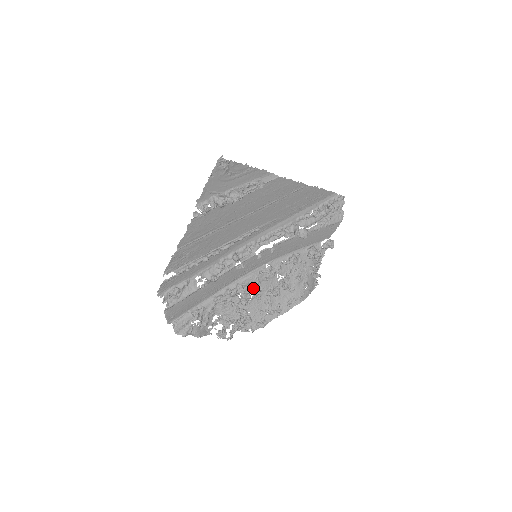
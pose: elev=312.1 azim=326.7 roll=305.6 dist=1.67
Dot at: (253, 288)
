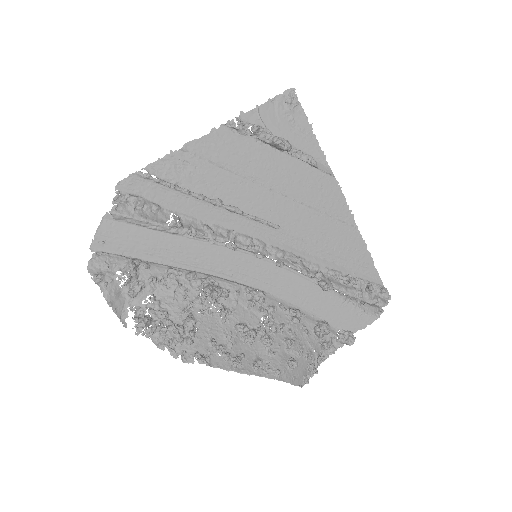
Dot at: (226, 295)
